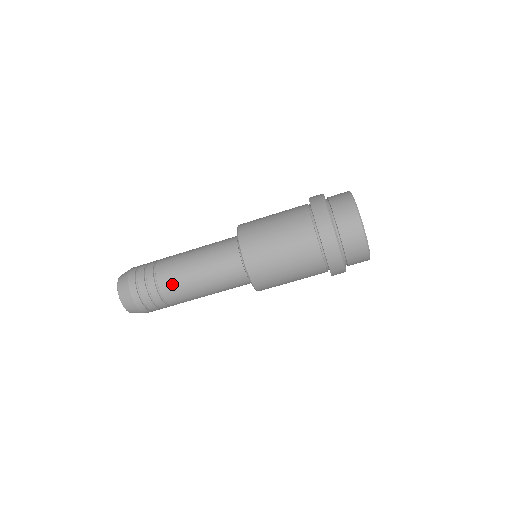
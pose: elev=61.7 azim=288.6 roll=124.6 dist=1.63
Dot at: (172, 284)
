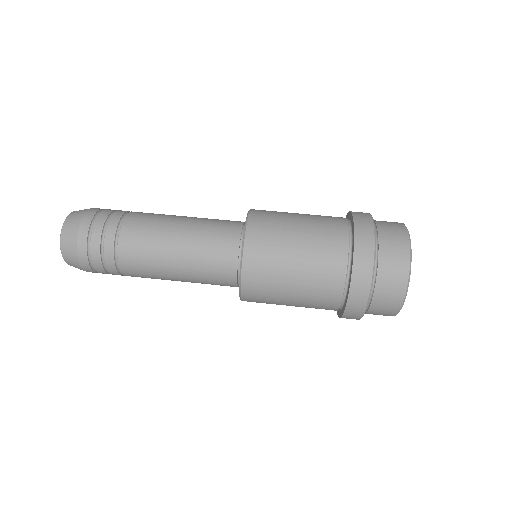
Dot at: (144, 218)
